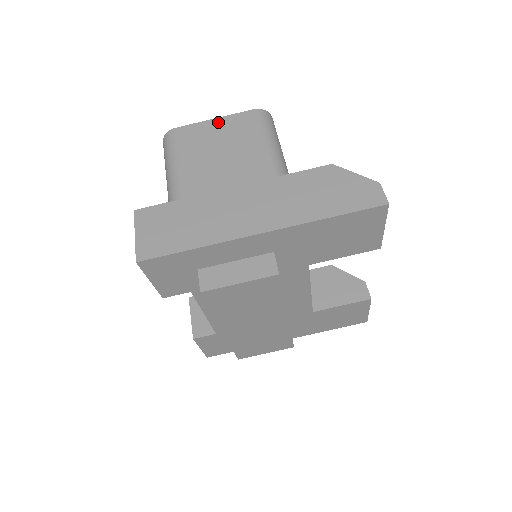
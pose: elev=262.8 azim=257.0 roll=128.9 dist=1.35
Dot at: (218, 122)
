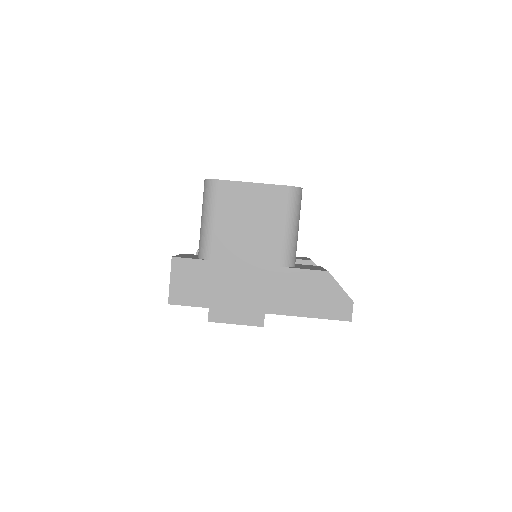
Dot at: (255, 189)
